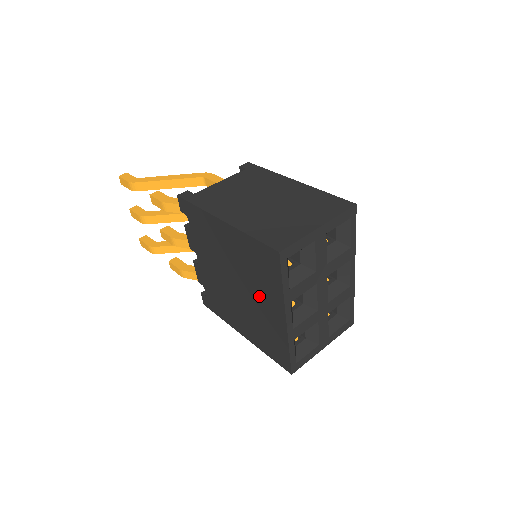
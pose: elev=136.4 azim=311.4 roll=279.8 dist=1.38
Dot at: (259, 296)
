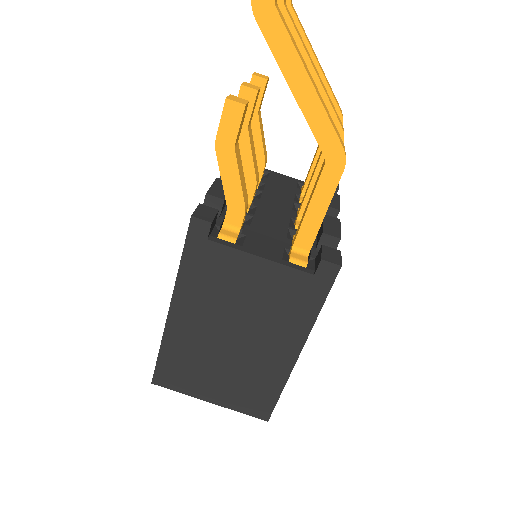
Dot at: occluded
